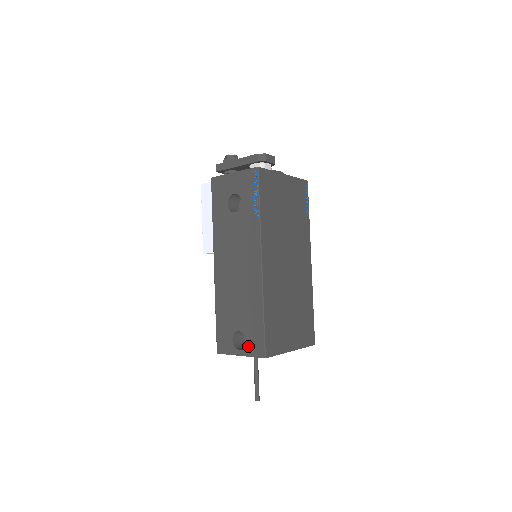
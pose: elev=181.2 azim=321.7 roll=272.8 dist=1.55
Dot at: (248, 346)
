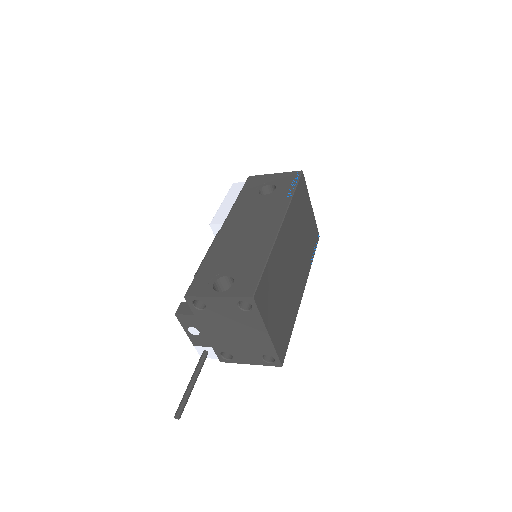
Dot at: (233, 287)
